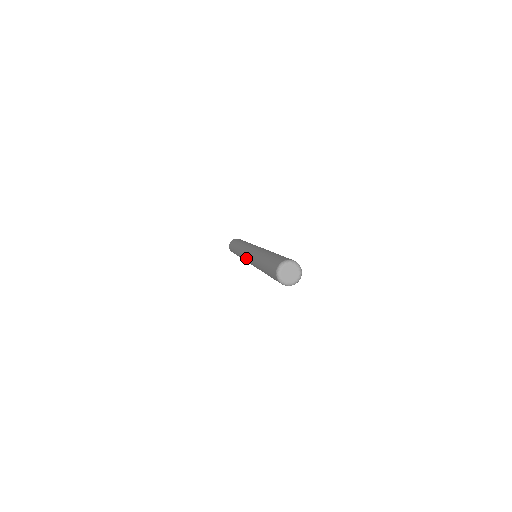
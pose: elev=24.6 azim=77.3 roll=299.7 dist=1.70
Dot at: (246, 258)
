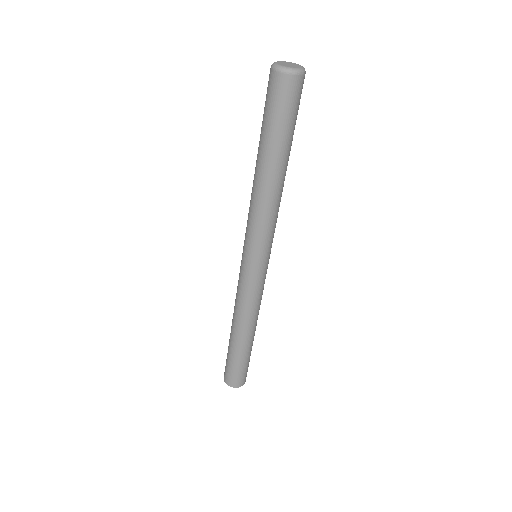
Dot at: (242, 259)
